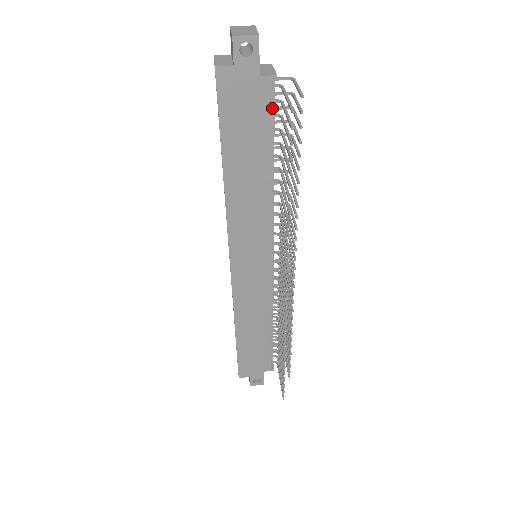
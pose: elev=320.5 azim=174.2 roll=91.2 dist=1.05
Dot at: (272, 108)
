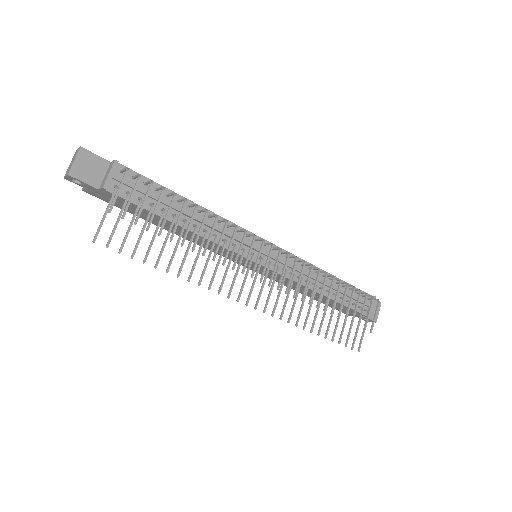
Dot at: (138, 191)
